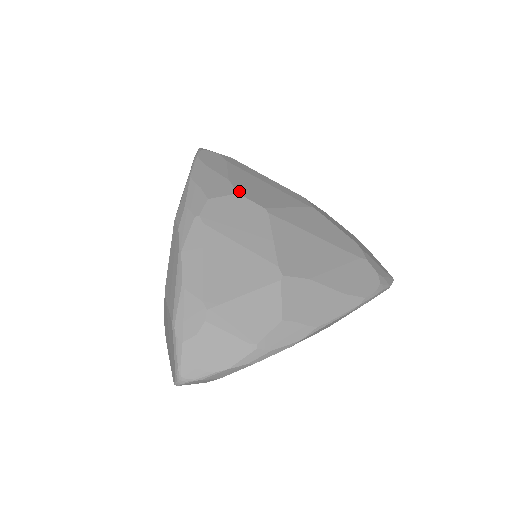
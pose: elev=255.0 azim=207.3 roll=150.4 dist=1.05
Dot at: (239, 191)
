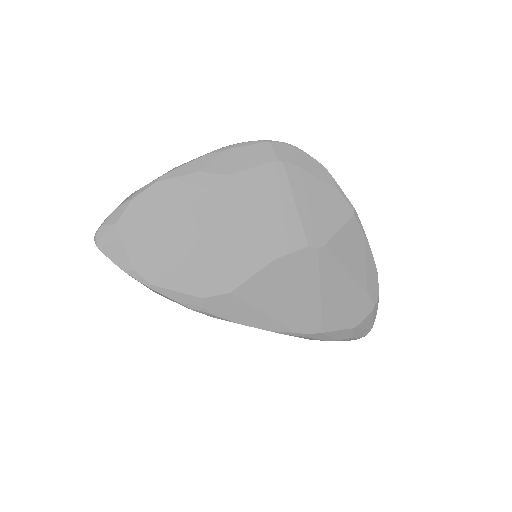
Dot at: occluded
